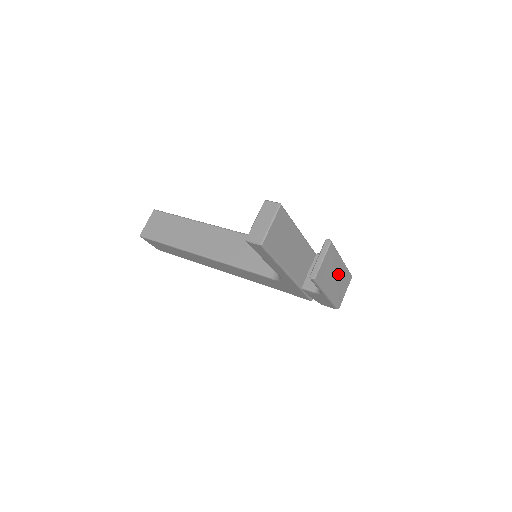
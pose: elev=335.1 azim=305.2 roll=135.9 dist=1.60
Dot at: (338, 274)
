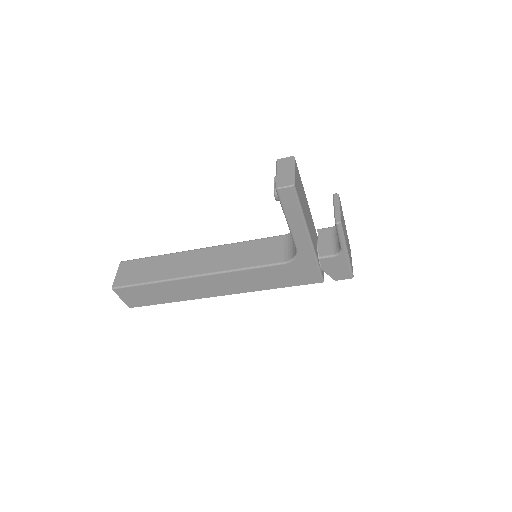
Dot at: occluded
